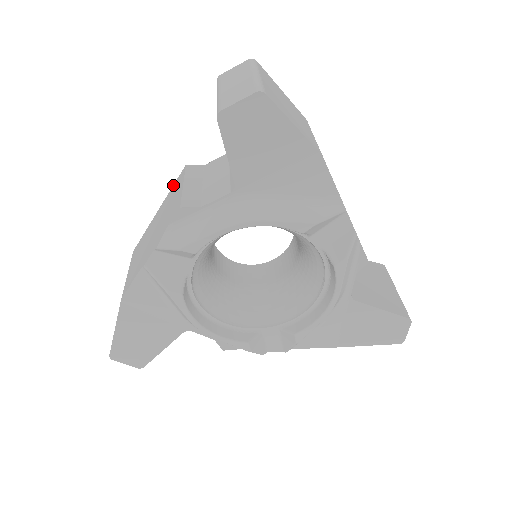
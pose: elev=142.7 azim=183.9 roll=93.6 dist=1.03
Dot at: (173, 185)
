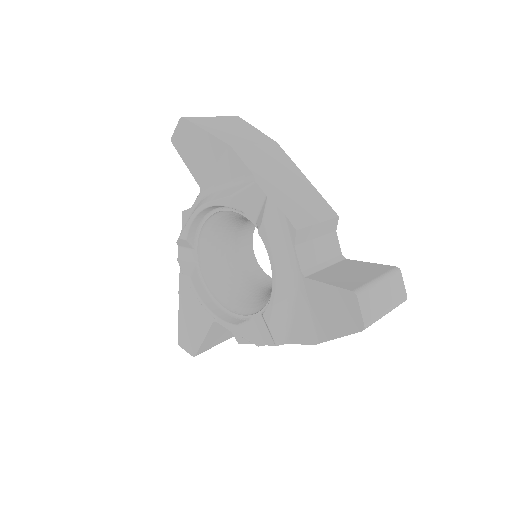
Dot at: occluded
